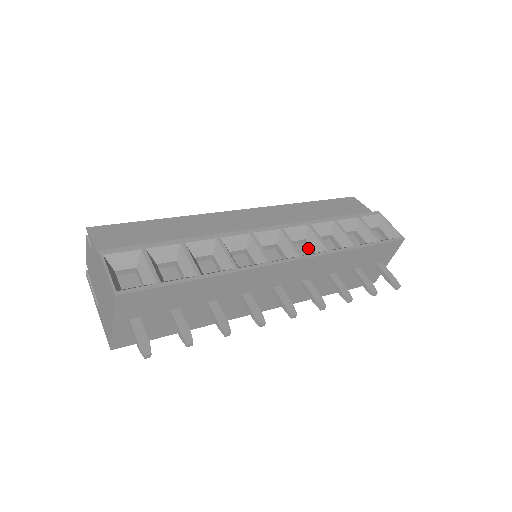
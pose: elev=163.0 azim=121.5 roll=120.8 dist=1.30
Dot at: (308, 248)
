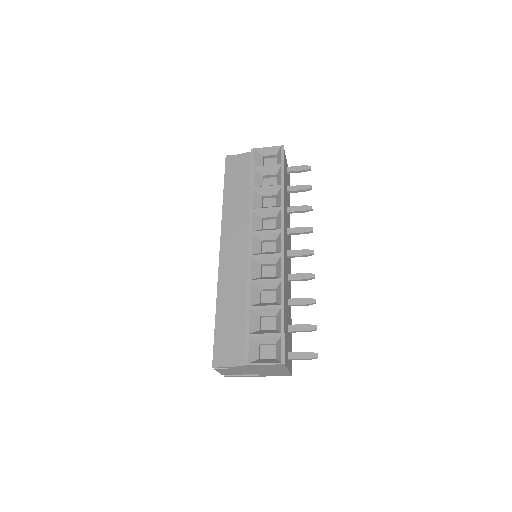
Dot at: (269, 219)
